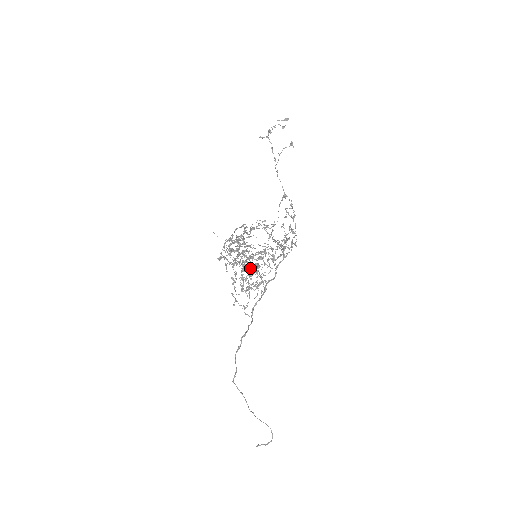
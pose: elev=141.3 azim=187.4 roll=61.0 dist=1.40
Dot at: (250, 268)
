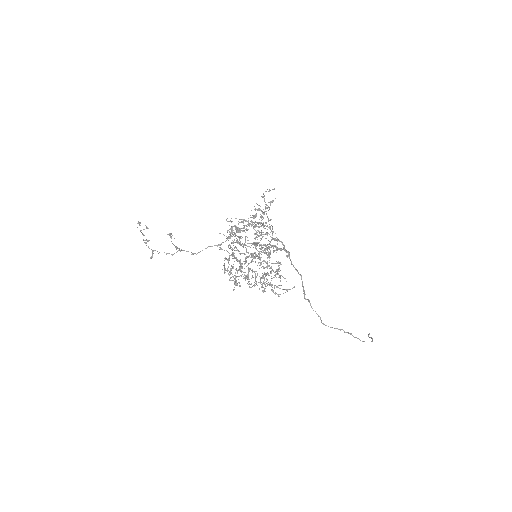
Dot at: occluded
